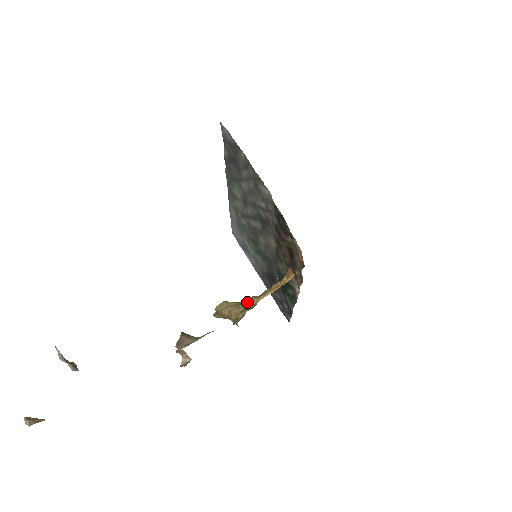
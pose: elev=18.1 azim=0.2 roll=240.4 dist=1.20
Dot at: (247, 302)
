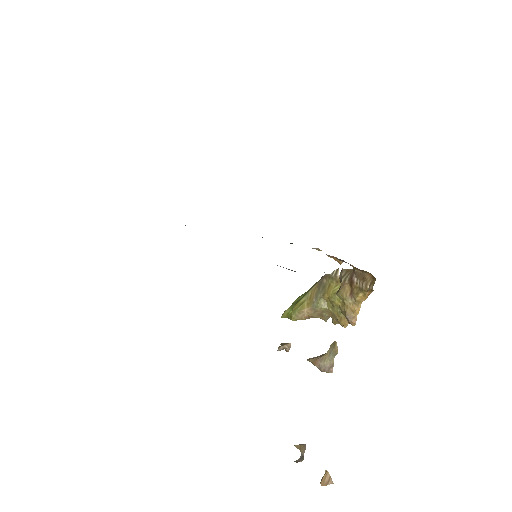
Dot at: (351, 321)
